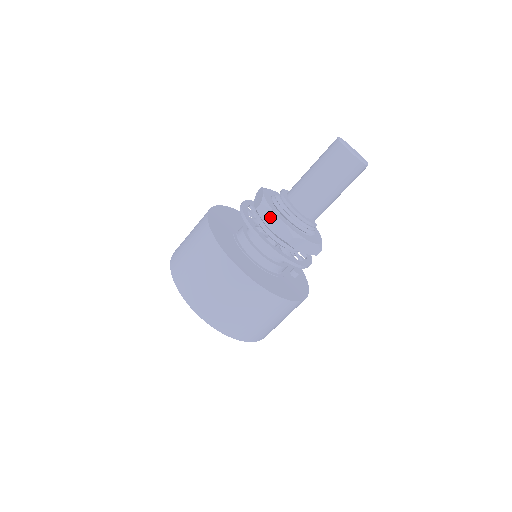
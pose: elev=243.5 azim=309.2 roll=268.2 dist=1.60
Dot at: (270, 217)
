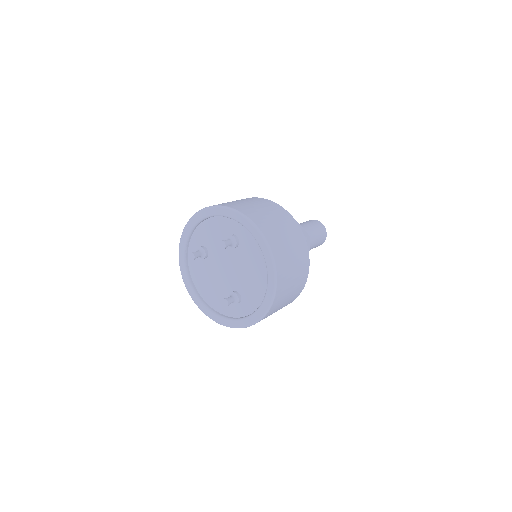
Dot at: occluded
